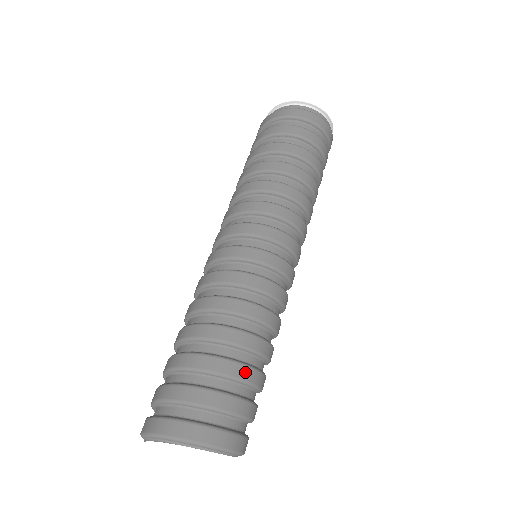
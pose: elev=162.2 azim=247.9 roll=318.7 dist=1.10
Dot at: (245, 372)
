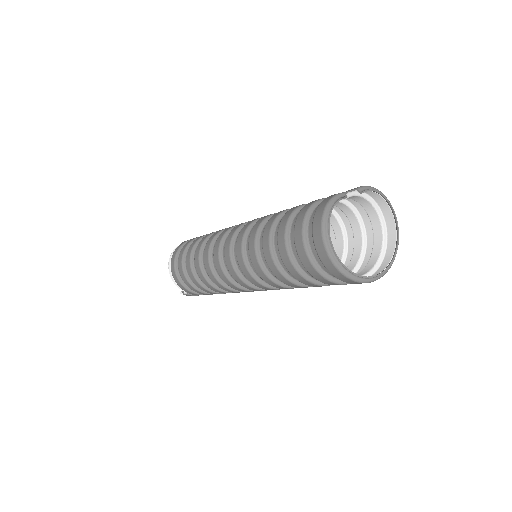
Dot at: (352, 233)
